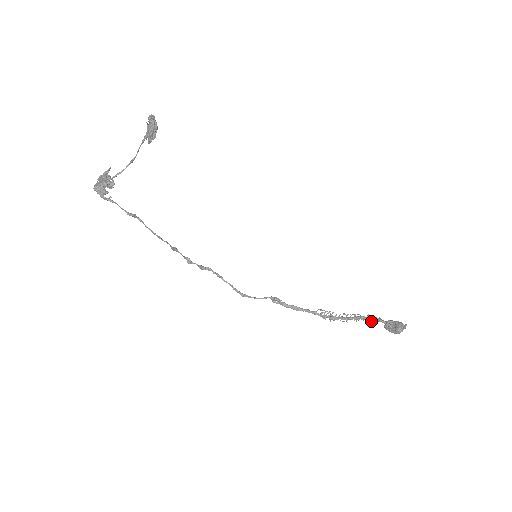
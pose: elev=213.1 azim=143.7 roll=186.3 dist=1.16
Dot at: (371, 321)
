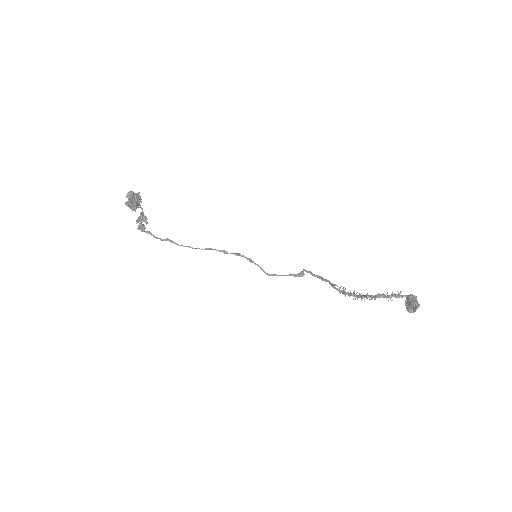
Dot at: (388, 296)
